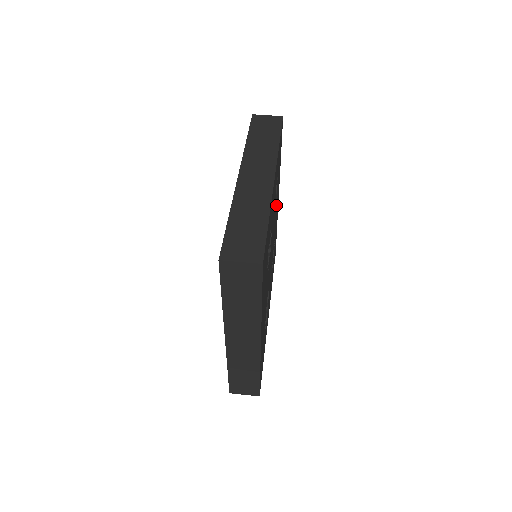
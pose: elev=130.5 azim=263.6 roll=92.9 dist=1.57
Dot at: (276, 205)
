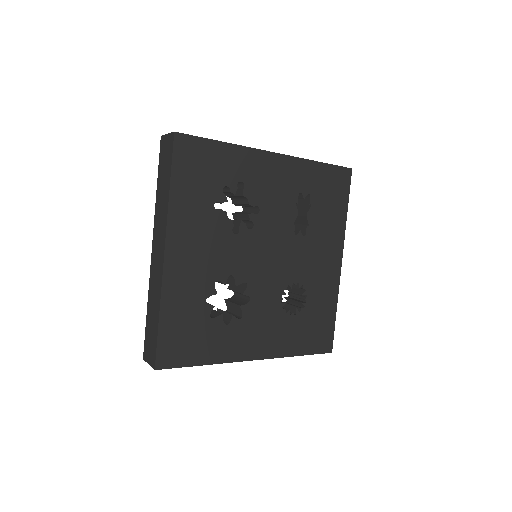
Dot at: (311, 238)
